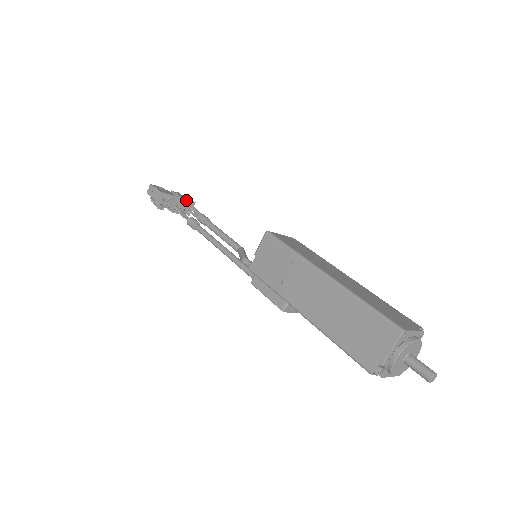
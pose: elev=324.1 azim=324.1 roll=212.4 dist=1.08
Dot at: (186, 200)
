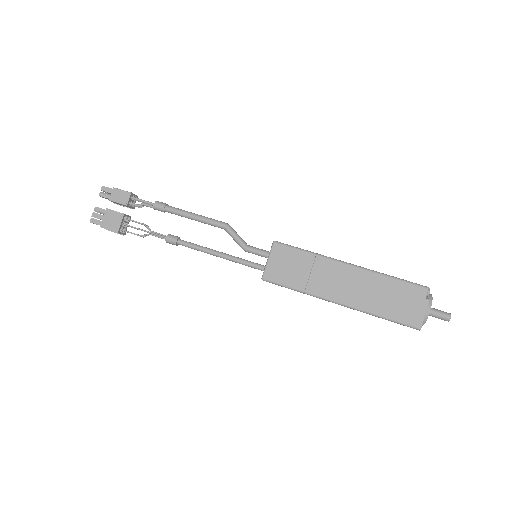
Dot at: (127, 205)
